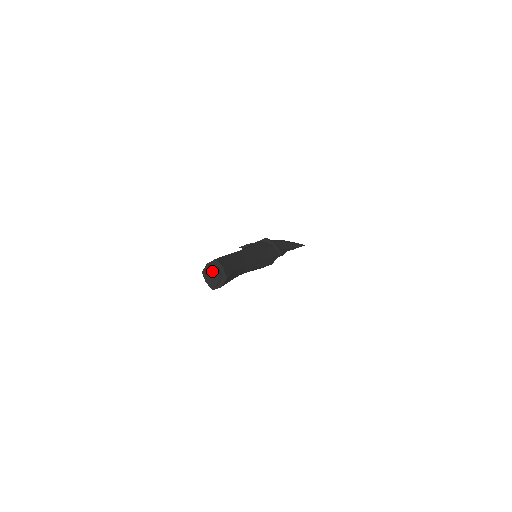
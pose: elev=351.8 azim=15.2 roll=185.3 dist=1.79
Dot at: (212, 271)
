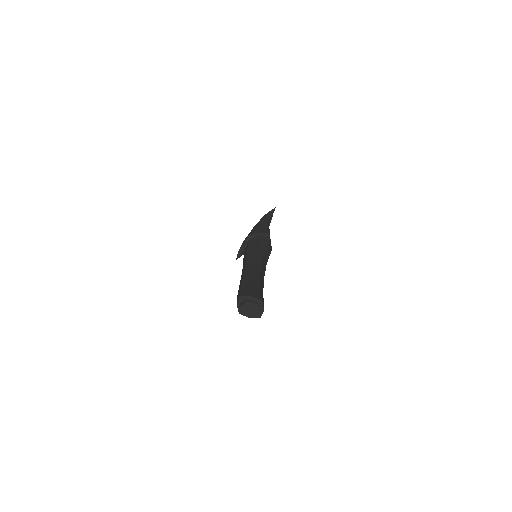
Dot at: (246, 306)
